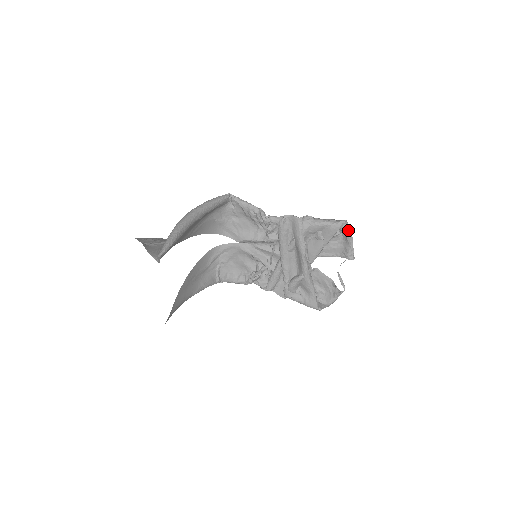
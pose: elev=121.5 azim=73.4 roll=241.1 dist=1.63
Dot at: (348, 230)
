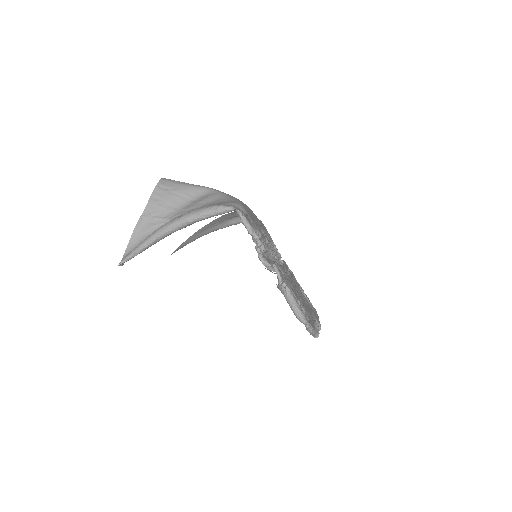
Dot at: (307, 329)
